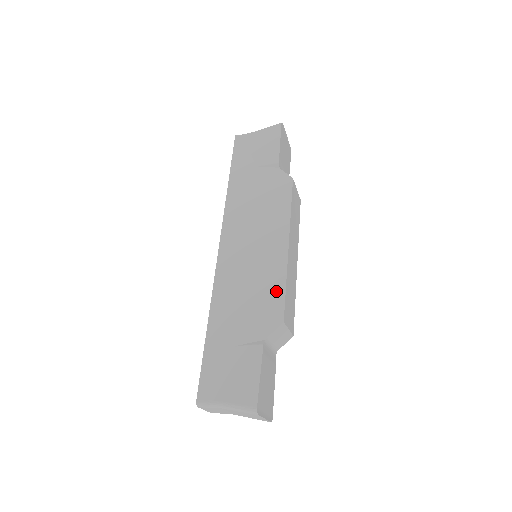
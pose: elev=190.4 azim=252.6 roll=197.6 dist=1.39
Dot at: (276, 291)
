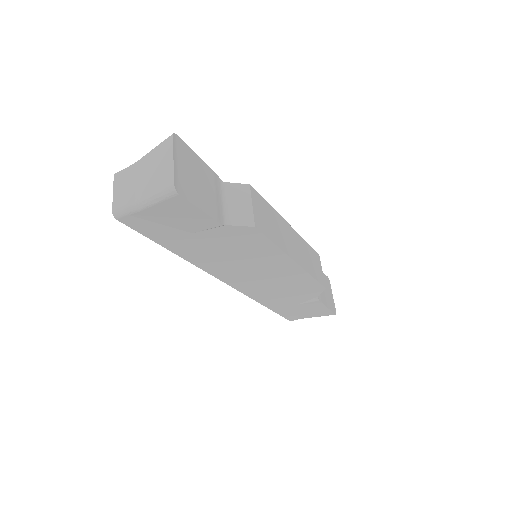
Dot at: occluded
